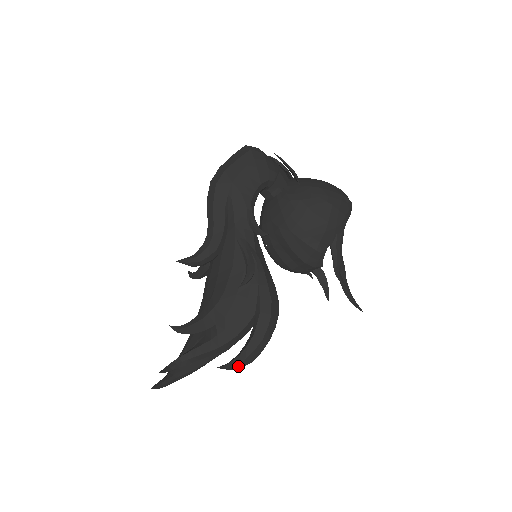
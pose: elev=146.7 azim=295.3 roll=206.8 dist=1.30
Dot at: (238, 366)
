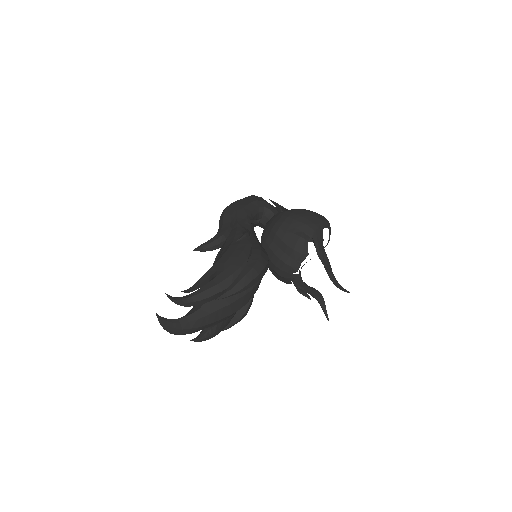
Dot at: (232, 291)
